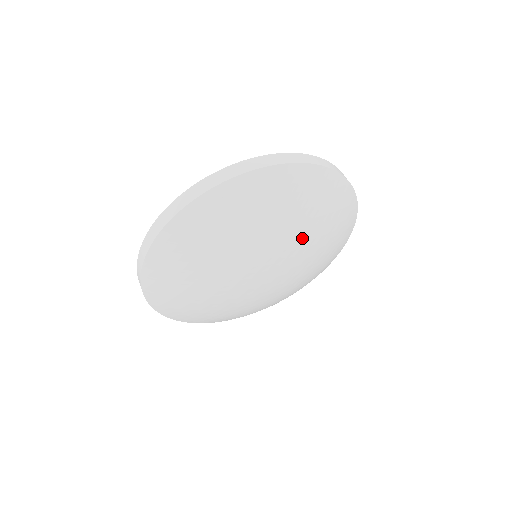
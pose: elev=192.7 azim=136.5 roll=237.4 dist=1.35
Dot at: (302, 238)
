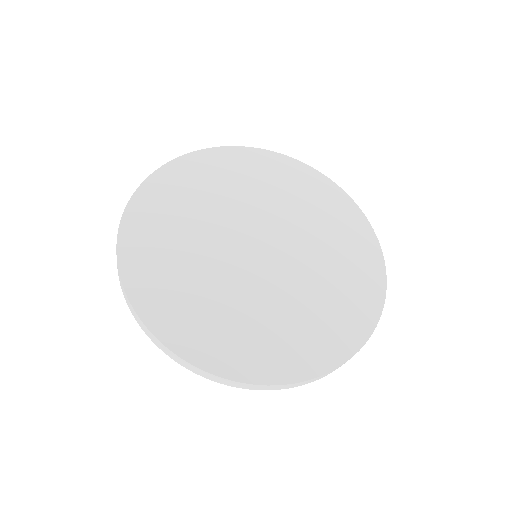
Dot at: occluded
